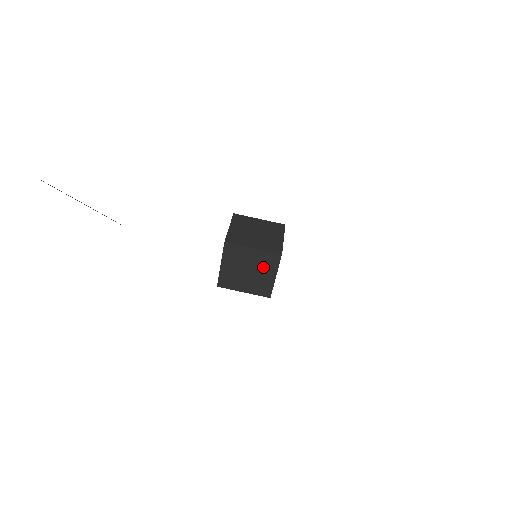
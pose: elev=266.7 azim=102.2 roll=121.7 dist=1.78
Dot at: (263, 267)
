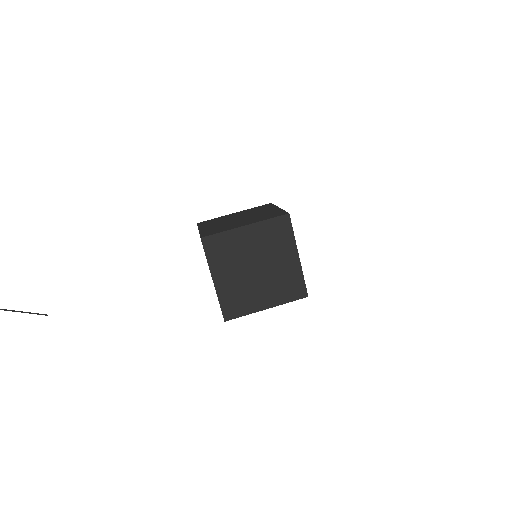
Dot at: (273, 250)
